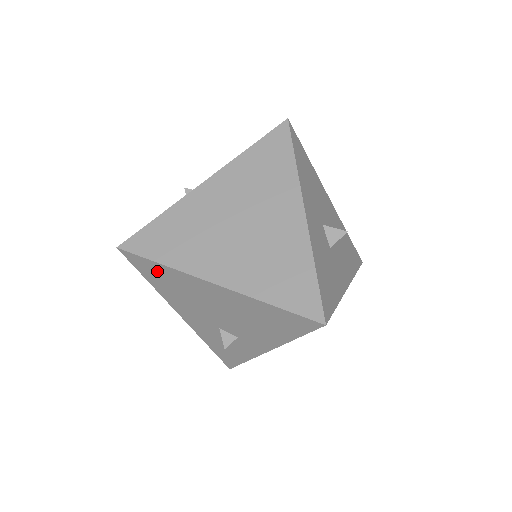
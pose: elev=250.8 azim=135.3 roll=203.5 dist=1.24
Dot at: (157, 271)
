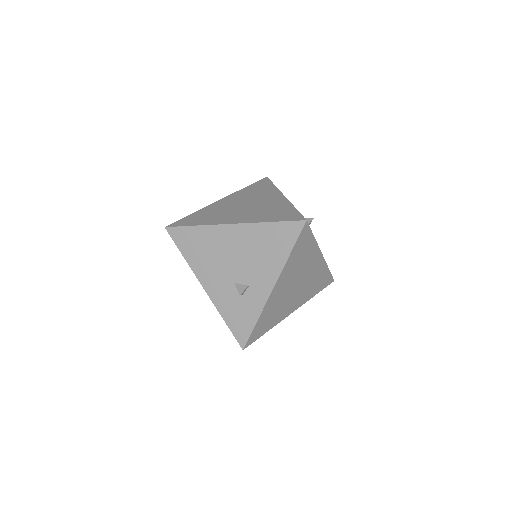
Dot at: (191, 237)
